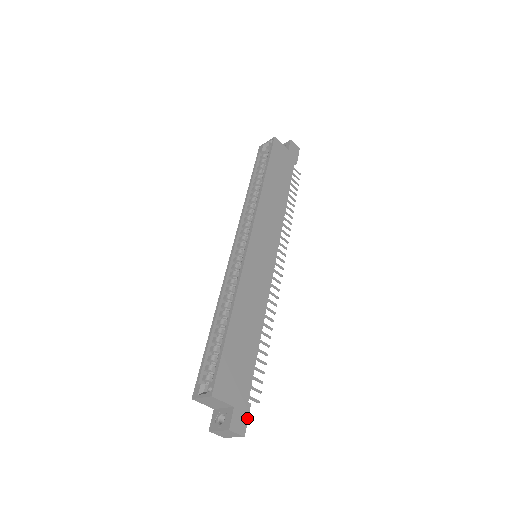
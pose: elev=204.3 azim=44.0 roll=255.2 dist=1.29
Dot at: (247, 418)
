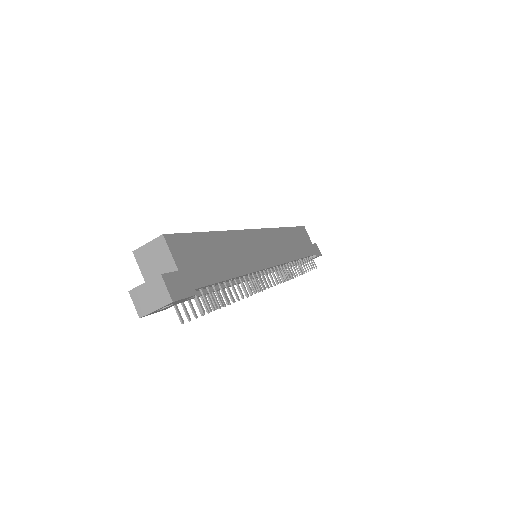
Dot at: (185, 296)
